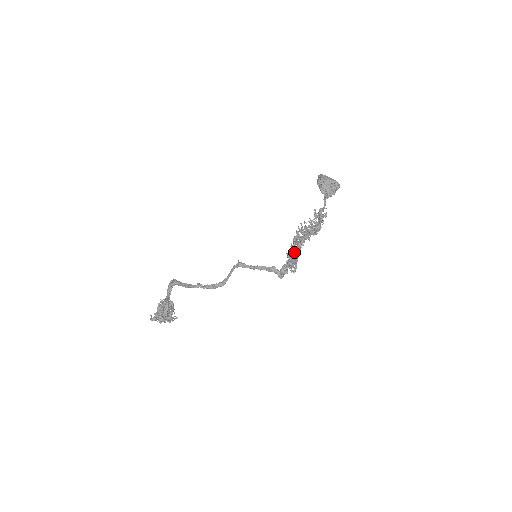
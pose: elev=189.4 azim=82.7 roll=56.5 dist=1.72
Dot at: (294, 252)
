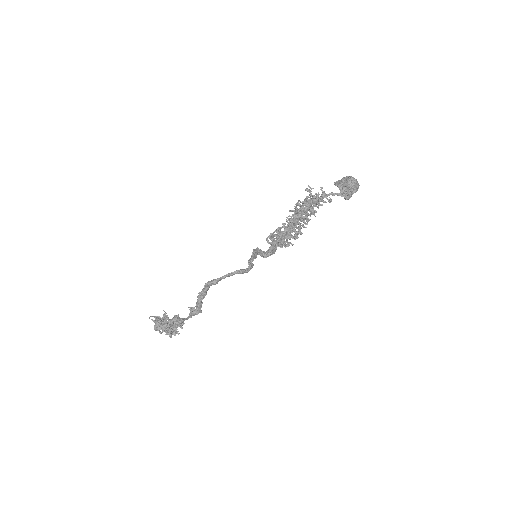
Dot at: (278, 228)
